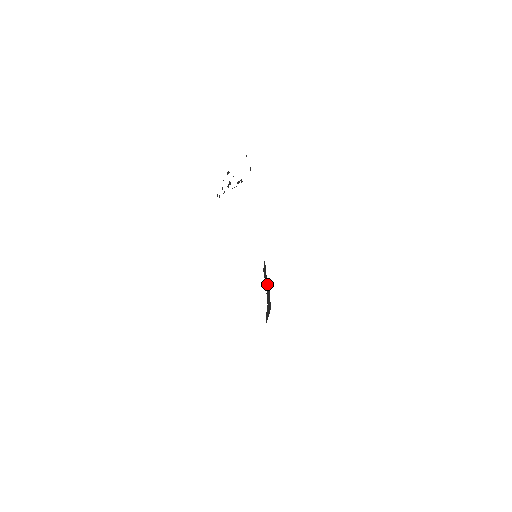
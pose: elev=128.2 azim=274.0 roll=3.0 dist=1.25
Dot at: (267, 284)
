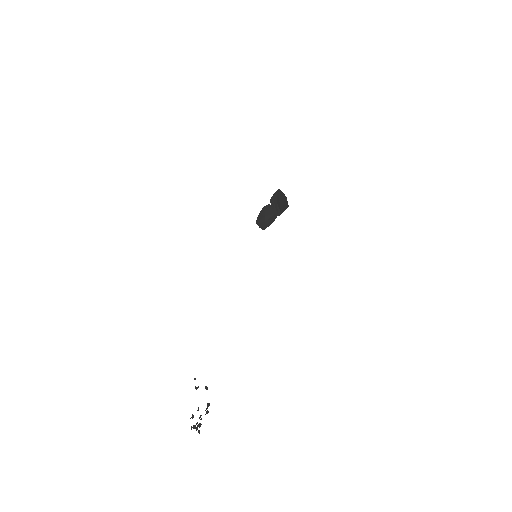
Dot at: (271, 219)
